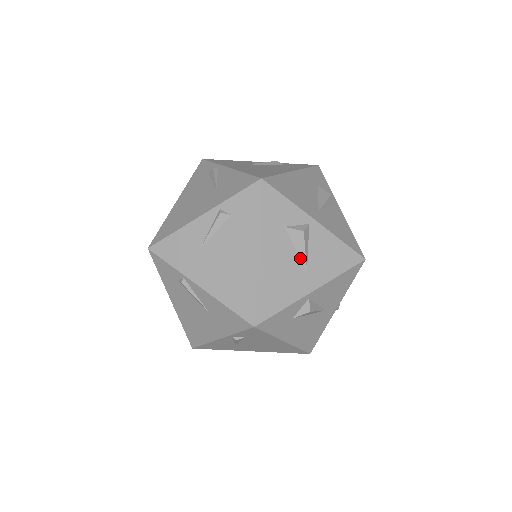
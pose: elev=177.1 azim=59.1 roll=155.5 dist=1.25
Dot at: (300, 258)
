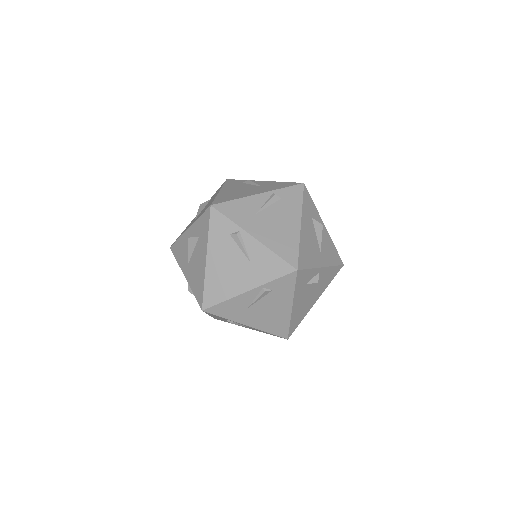
Dot at: occluded
